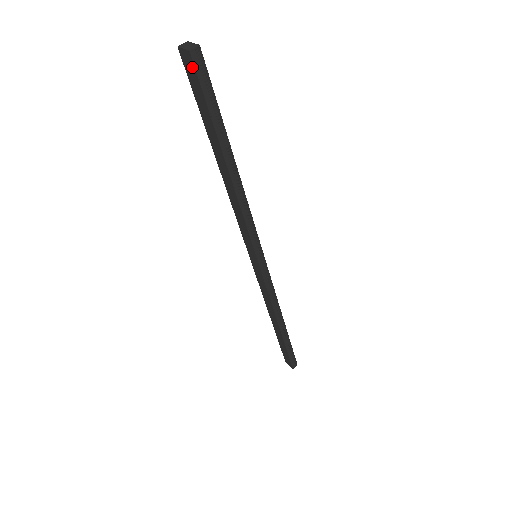
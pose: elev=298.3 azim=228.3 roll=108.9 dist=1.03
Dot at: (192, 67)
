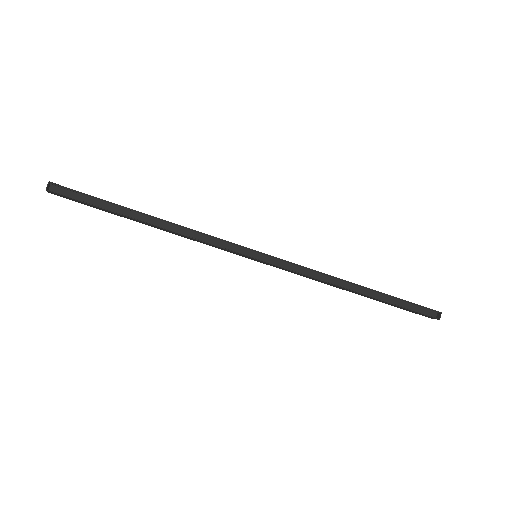
Dot at: (59, 195)
